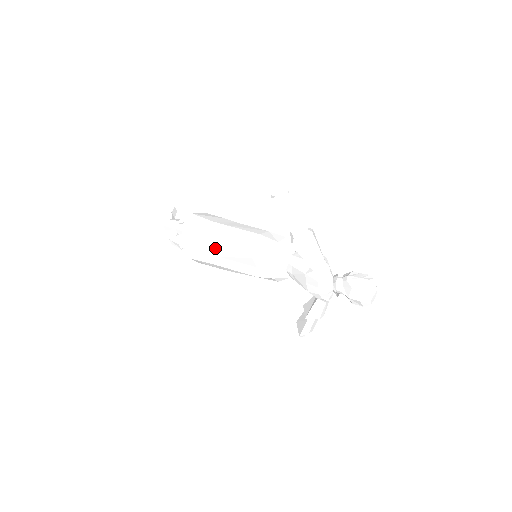
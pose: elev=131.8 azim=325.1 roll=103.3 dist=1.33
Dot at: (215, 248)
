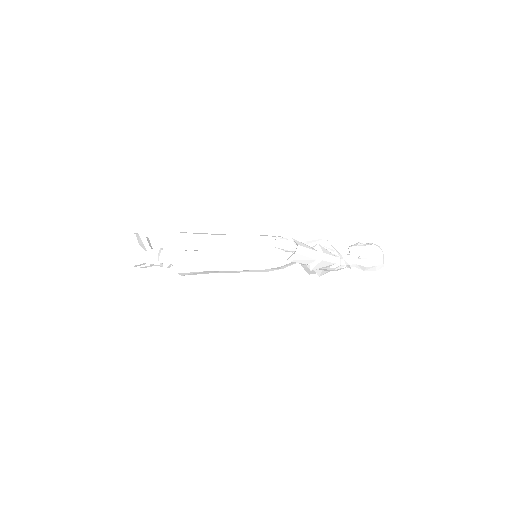
Dot at: occluded
